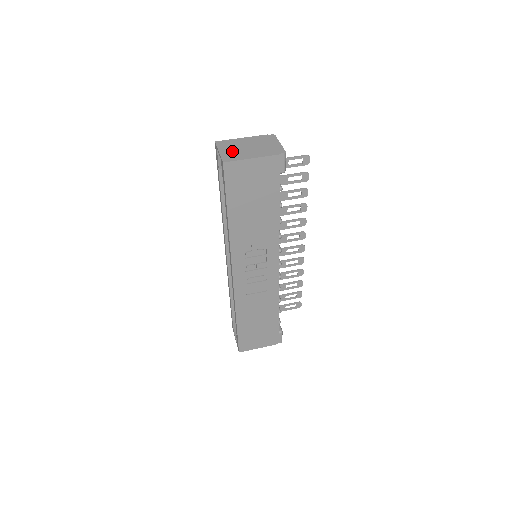
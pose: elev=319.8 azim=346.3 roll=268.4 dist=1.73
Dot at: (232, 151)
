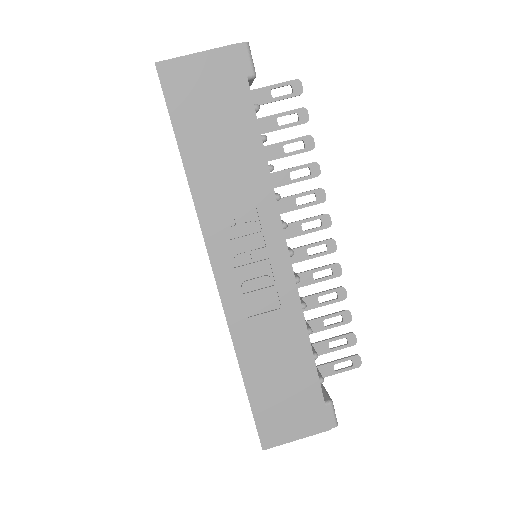
Dot at: occluded
